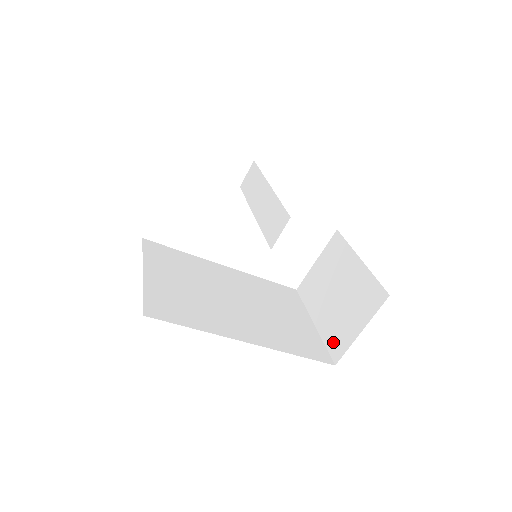
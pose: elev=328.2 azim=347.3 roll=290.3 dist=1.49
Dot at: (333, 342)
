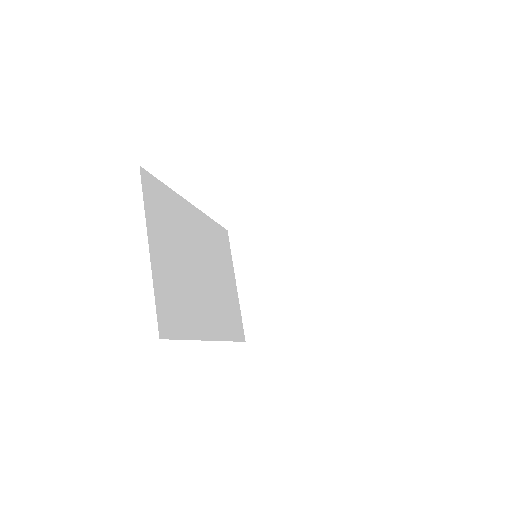
Dot at: (252, 320)
